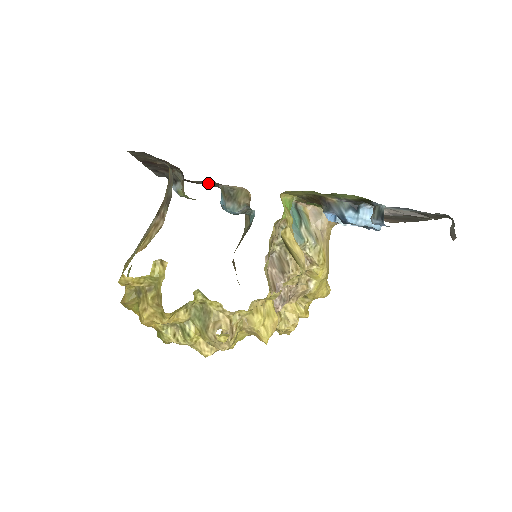
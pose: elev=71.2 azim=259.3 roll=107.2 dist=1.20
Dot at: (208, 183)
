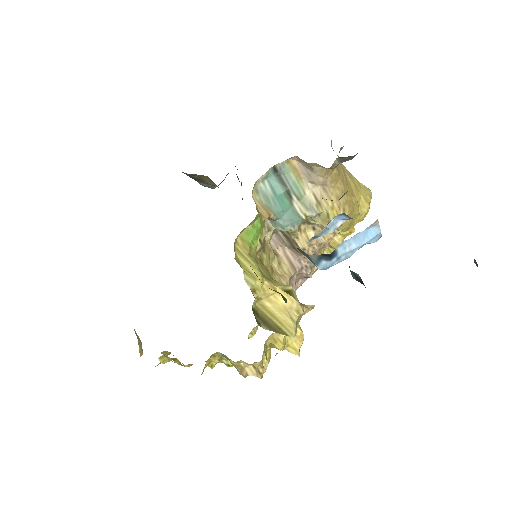
Dot at: occluded
